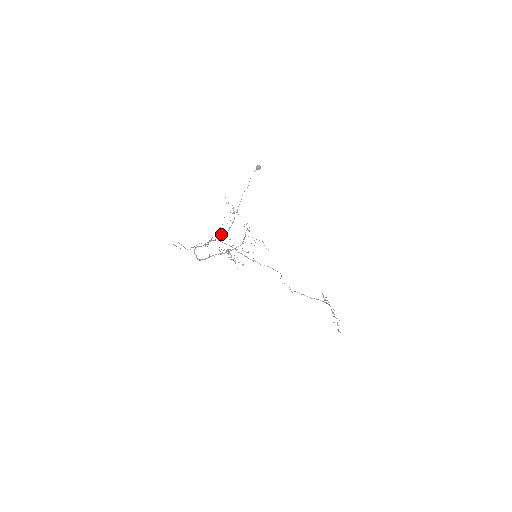
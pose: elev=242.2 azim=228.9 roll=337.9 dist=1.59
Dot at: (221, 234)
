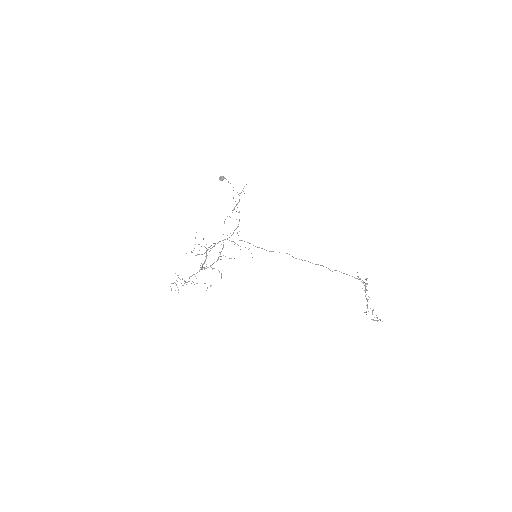
Dot at: occluded
